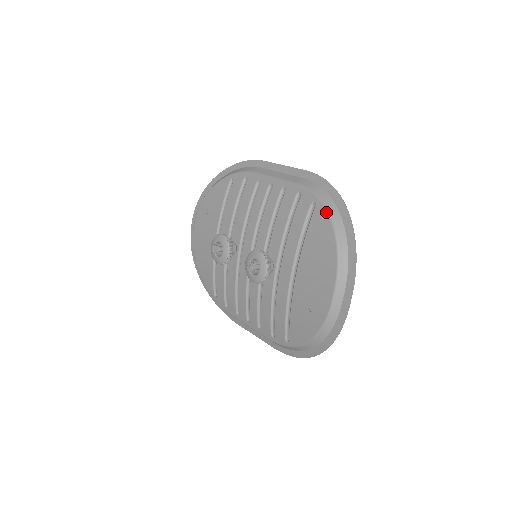
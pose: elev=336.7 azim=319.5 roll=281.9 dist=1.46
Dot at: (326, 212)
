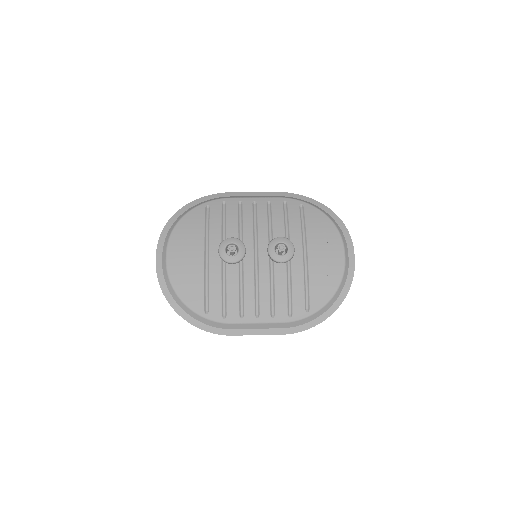
Dot at: (315, 207)
